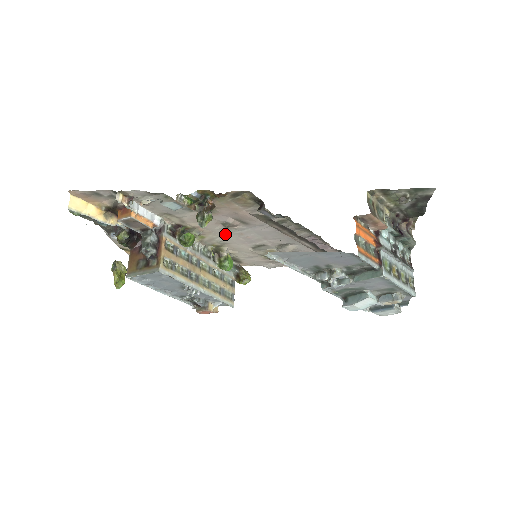
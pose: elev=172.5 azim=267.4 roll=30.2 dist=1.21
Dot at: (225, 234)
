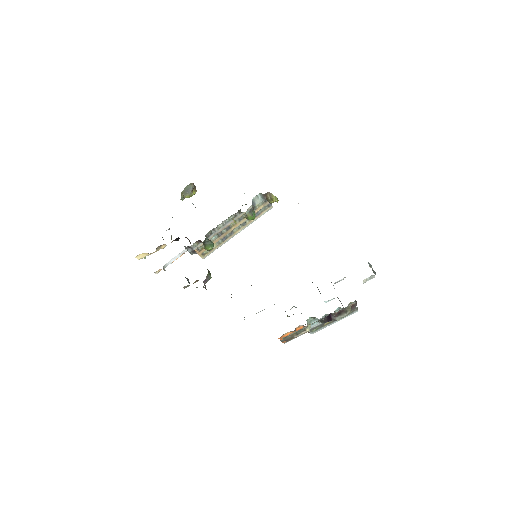
Dot at: occluded
